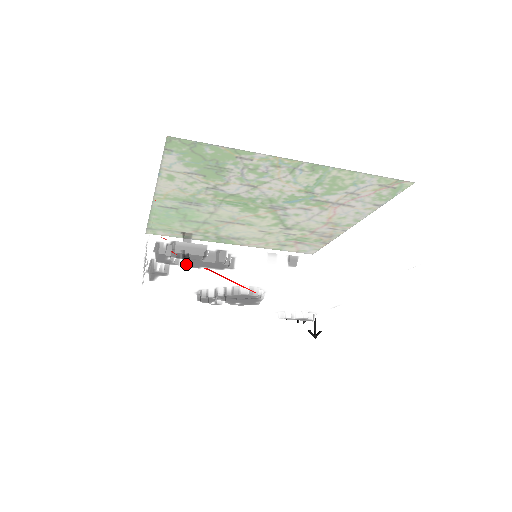
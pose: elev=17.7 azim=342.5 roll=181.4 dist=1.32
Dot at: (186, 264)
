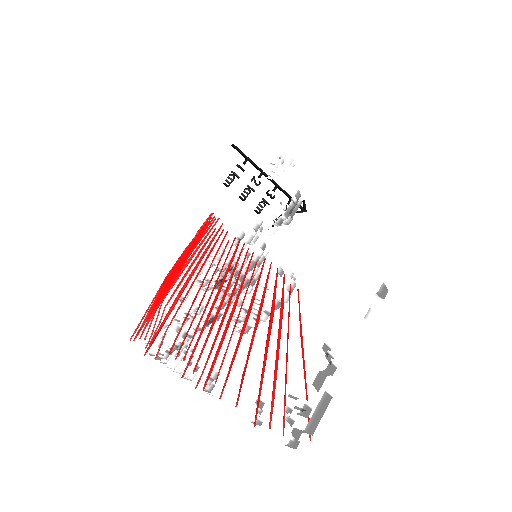
Dot at: occluded
